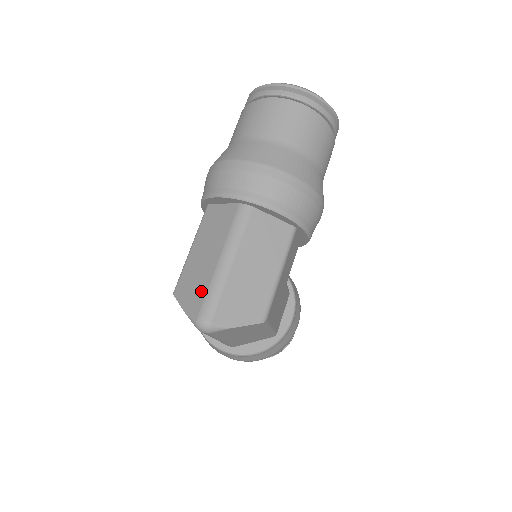
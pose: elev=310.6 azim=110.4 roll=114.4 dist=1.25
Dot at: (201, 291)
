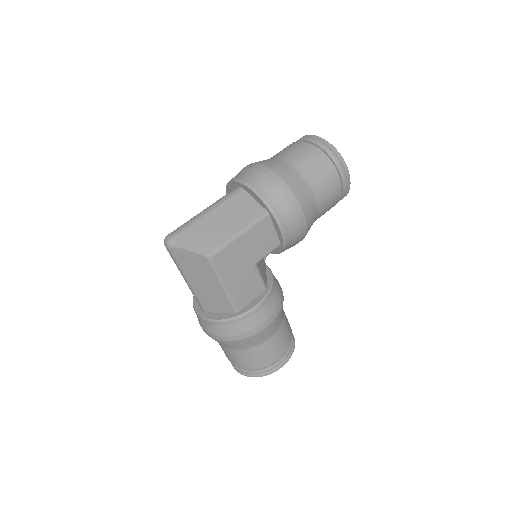
Dot at: occluded
